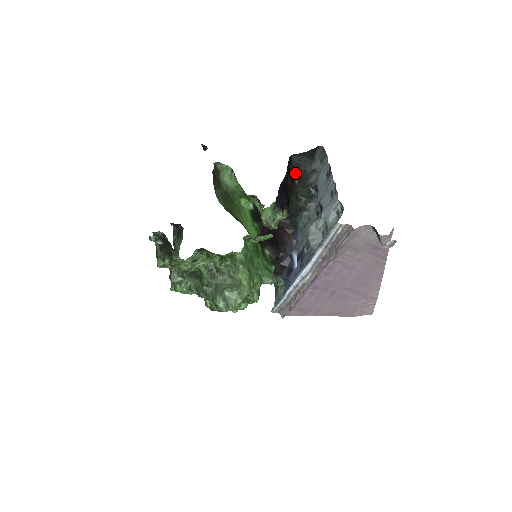
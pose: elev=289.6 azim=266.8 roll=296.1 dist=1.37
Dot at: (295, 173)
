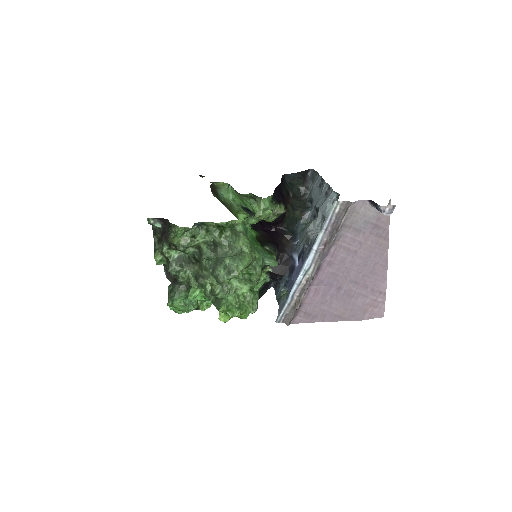
Dot at: (289, 189)
